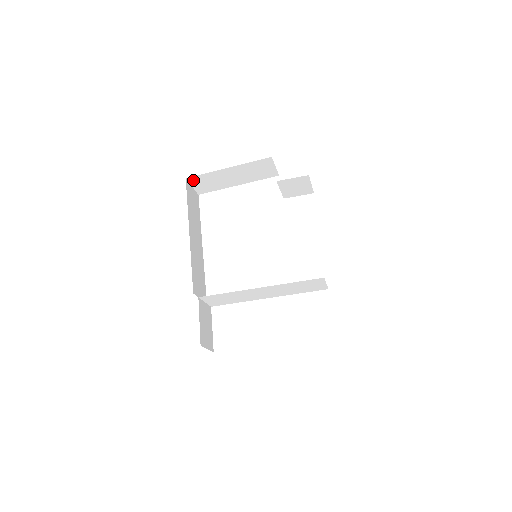
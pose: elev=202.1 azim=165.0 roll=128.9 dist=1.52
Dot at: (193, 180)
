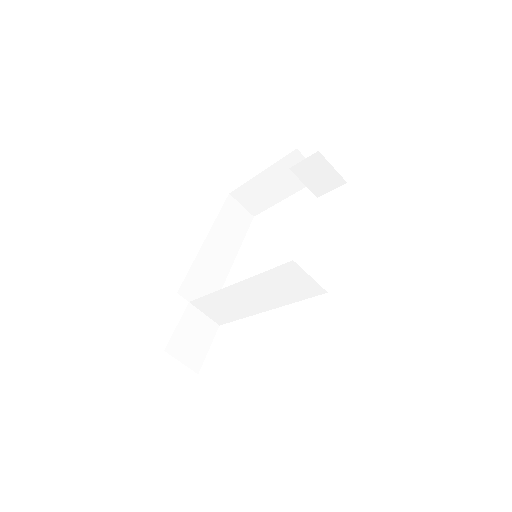
Dot at: (237, 195)
